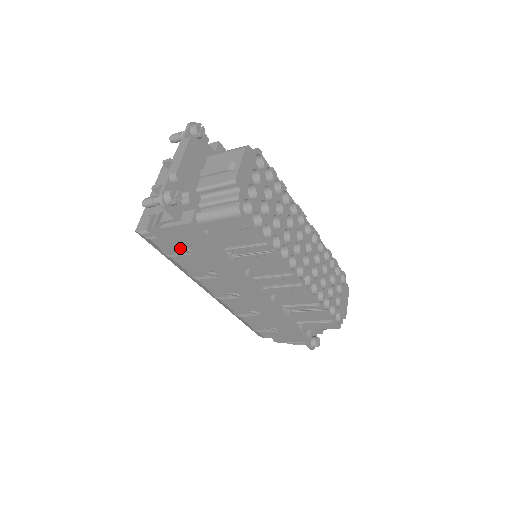
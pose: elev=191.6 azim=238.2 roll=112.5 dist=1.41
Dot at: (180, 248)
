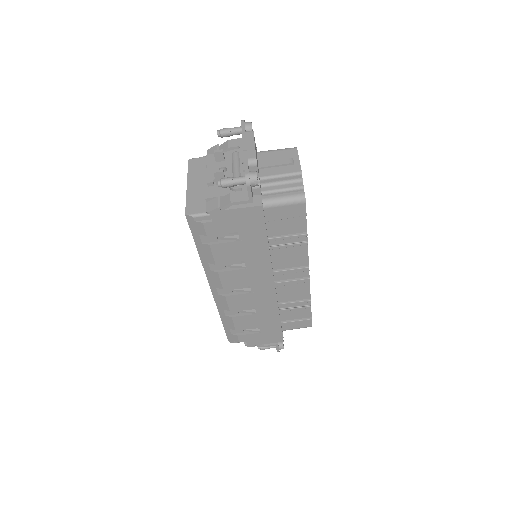
Dot at: (223, 235)
